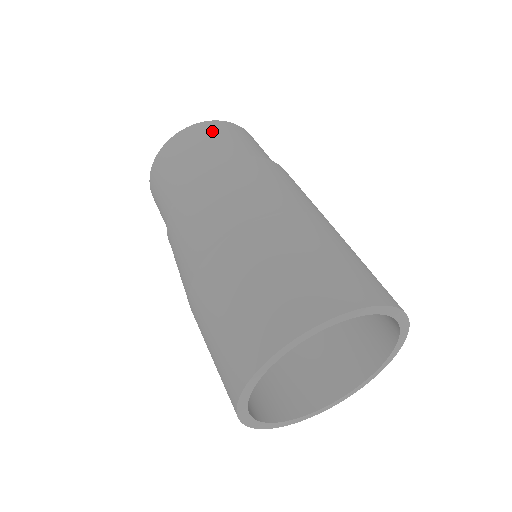
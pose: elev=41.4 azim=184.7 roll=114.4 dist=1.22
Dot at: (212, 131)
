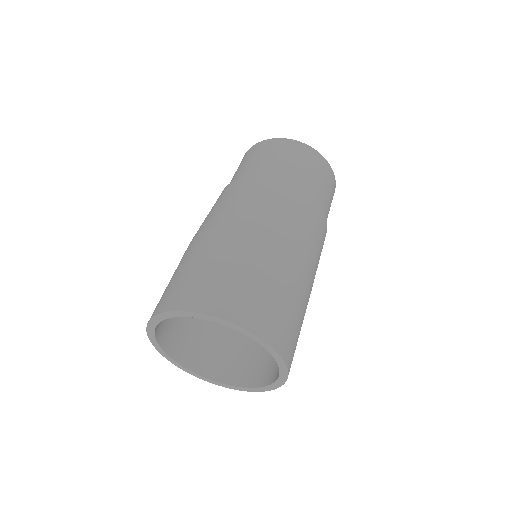
Dot at: (264, 149)
